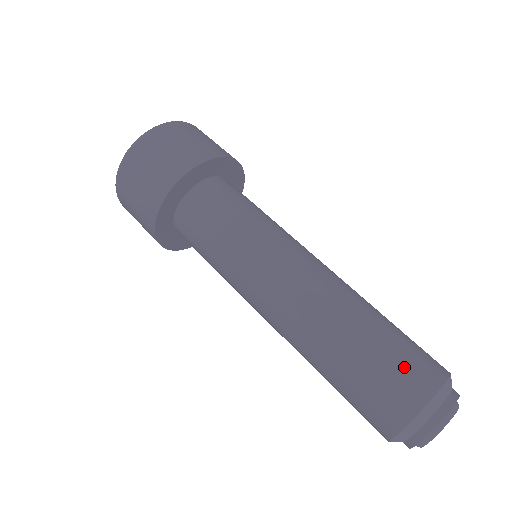
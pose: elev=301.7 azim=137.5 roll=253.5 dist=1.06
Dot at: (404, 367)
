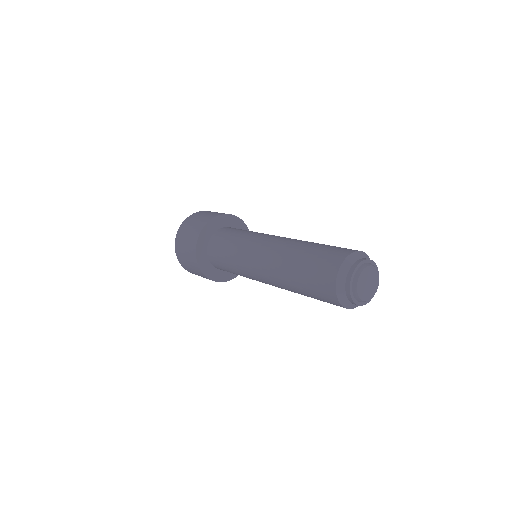
Dot at: occluded
